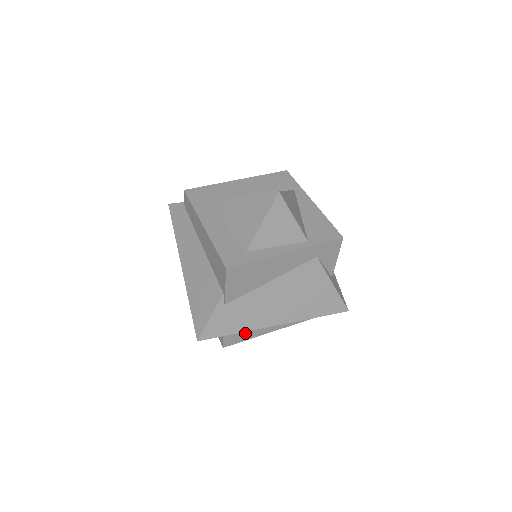
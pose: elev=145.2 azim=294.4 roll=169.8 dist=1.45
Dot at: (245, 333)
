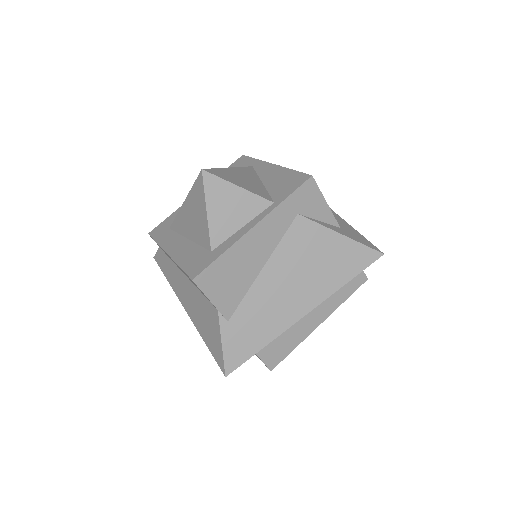
Dot at: (284, 343)
